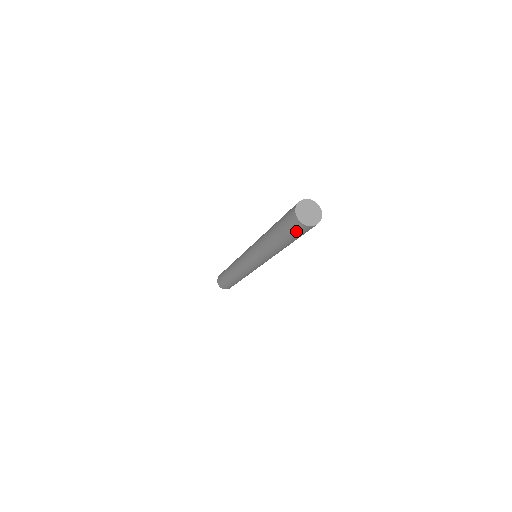
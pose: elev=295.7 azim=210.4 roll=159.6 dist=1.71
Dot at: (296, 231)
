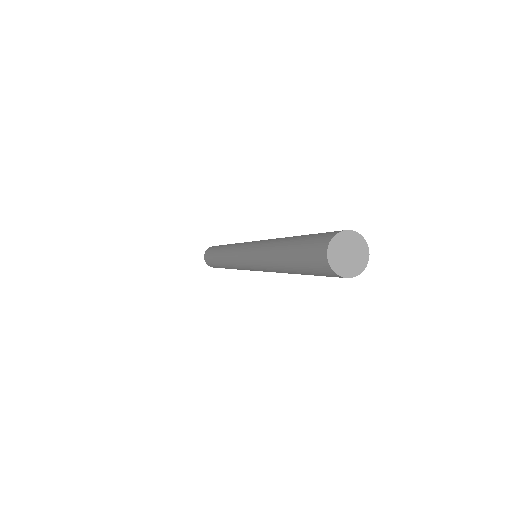
Dot at: occluded
